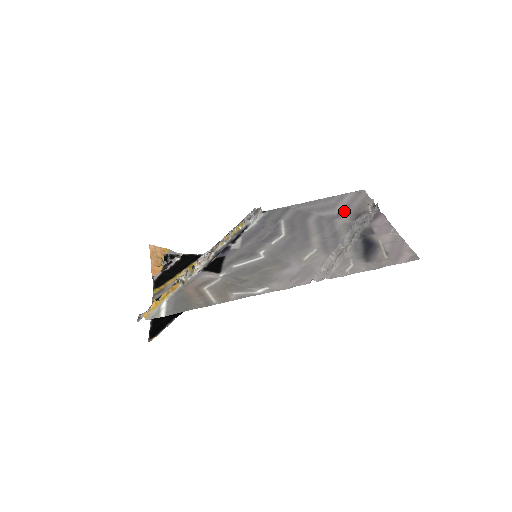
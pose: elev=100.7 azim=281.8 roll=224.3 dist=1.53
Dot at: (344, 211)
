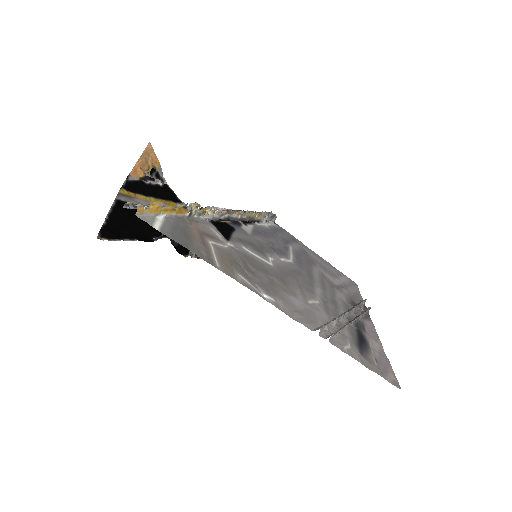
Dot at: (343, 288)
